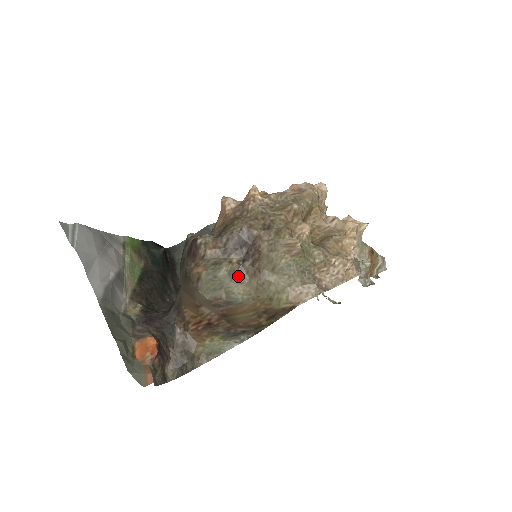
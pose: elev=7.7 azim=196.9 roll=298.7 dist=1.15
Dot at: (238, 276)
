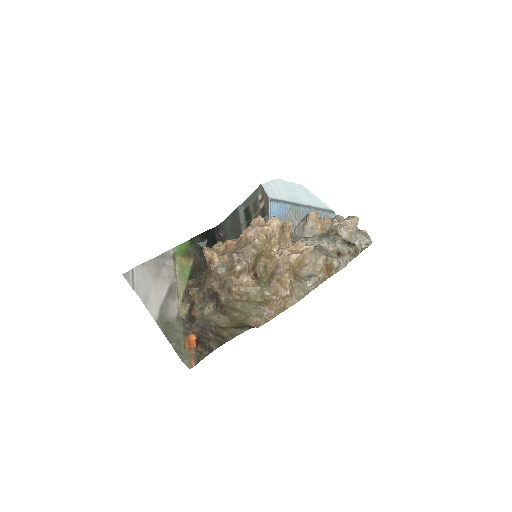
Dot at: (216, 314)
